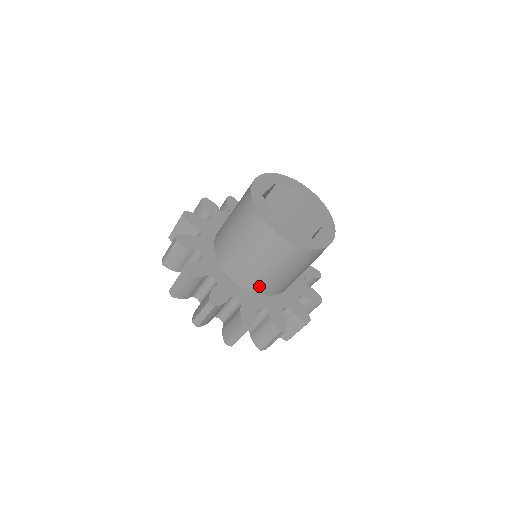
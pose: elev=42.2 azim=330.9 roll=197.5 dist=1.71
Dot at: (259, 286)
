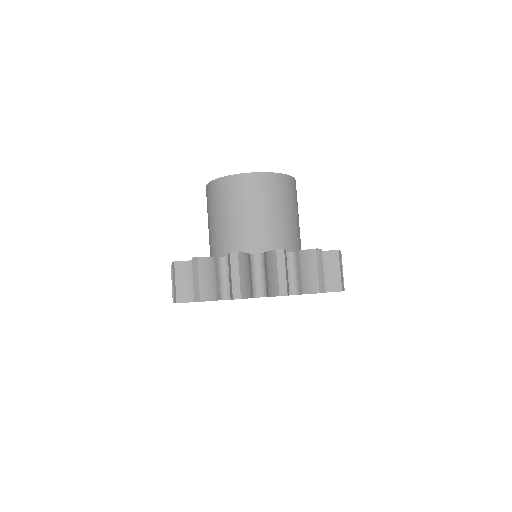
Dot at: (288, 242)
